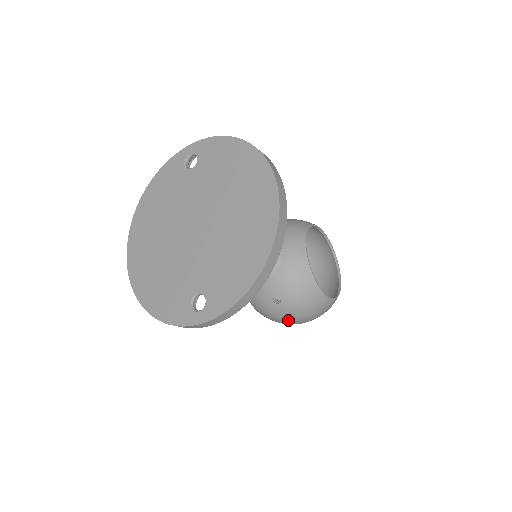
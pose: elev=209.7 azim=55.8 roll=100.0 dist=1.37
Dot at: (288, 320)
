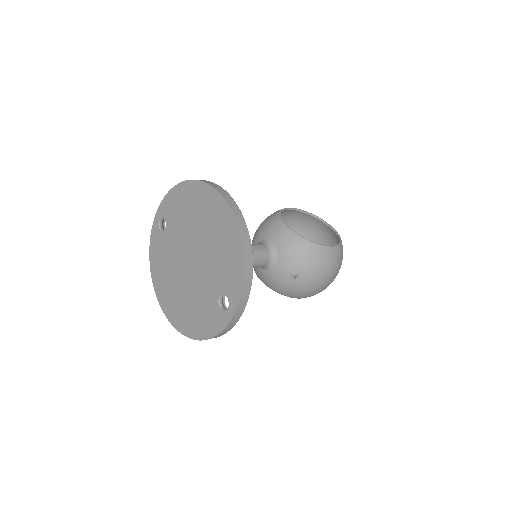
Dot at: (316, 285)
